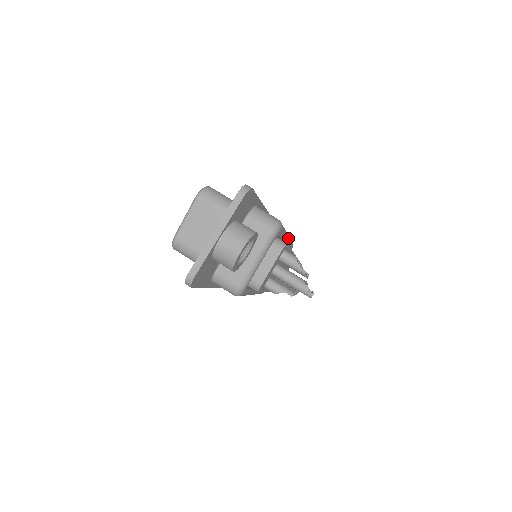
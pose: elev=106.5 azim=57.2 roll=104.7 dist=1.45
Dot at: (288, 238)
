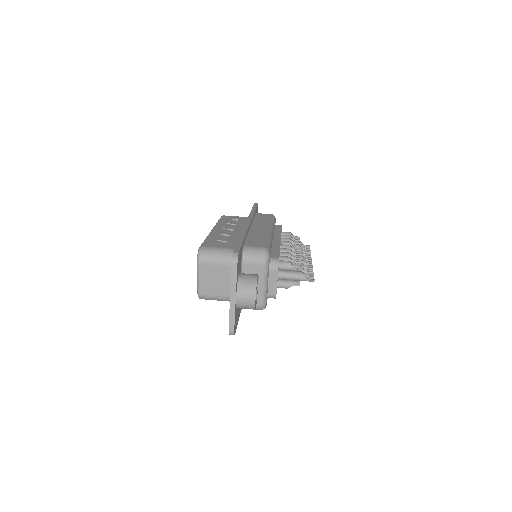
Dot at: (272, 232)
